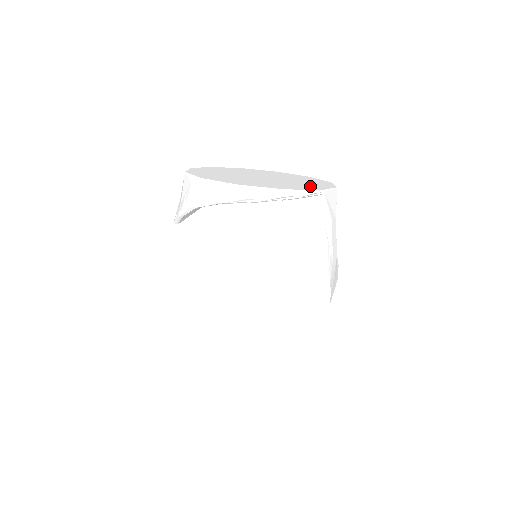
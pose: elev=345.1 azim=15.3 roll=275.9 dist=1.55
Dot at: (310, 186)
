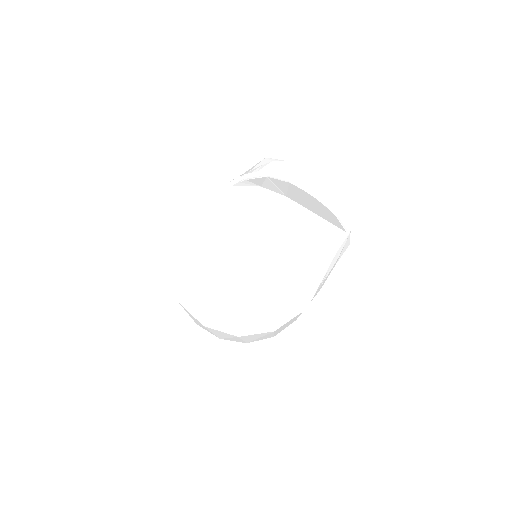
Dot at: occluded
